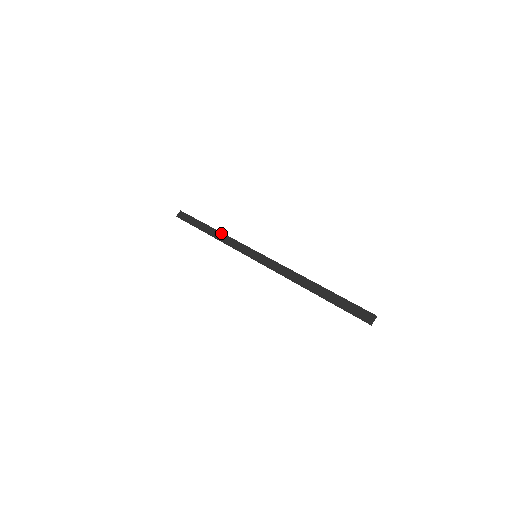
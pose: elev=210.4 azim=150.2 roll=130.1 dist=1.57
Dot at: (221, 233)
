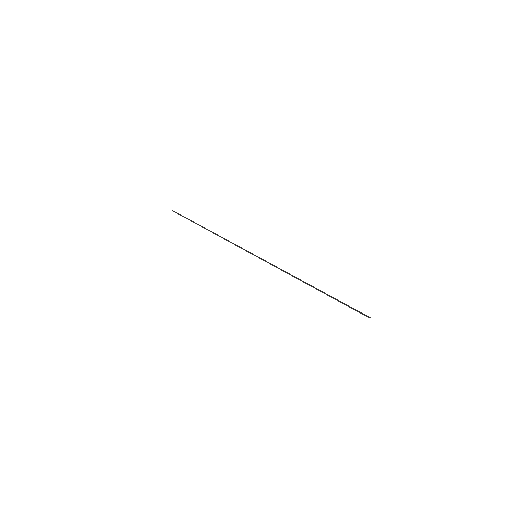
Dot at: occluded
